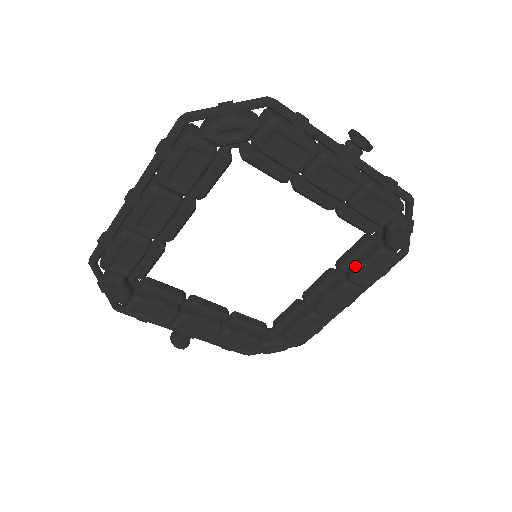
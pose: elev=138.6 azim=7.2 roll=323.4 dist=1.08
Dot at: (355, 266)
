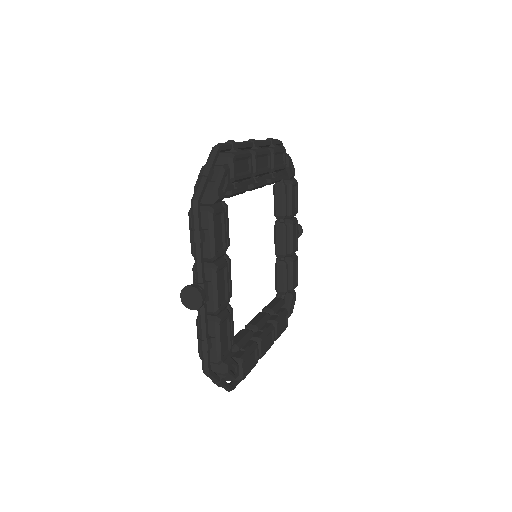
Dot at: (274, 316)
